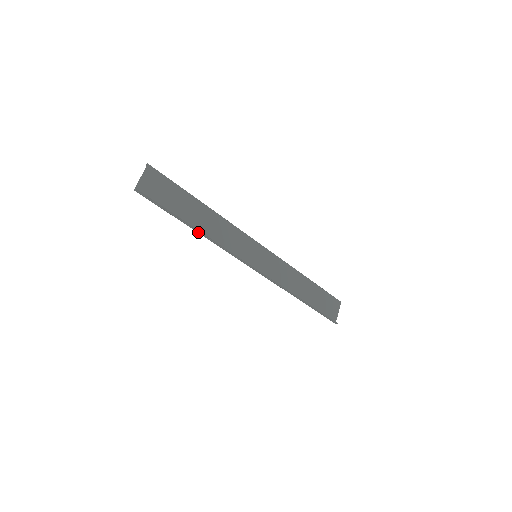
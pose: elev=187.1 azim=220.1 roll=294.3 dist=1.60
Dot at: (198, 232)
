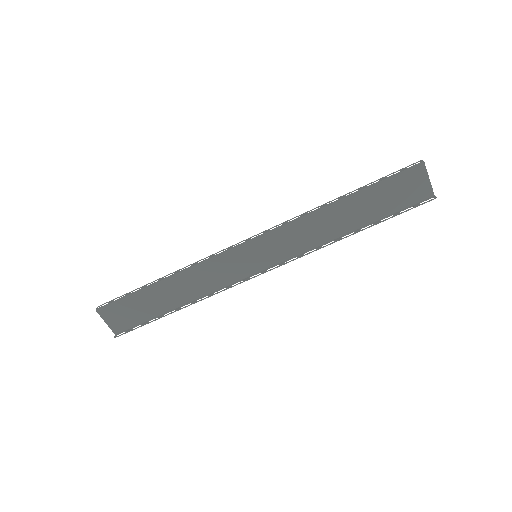
Dot at: occluded
